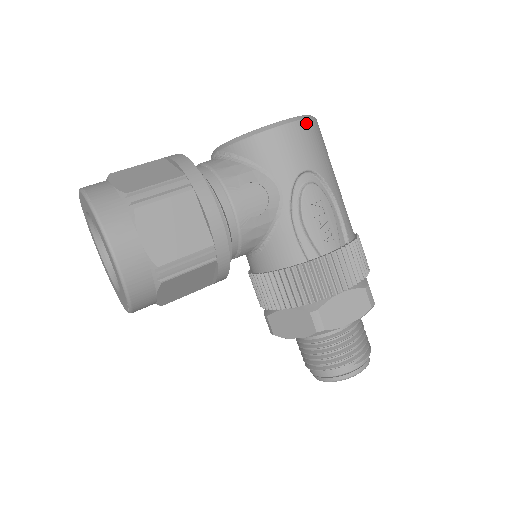
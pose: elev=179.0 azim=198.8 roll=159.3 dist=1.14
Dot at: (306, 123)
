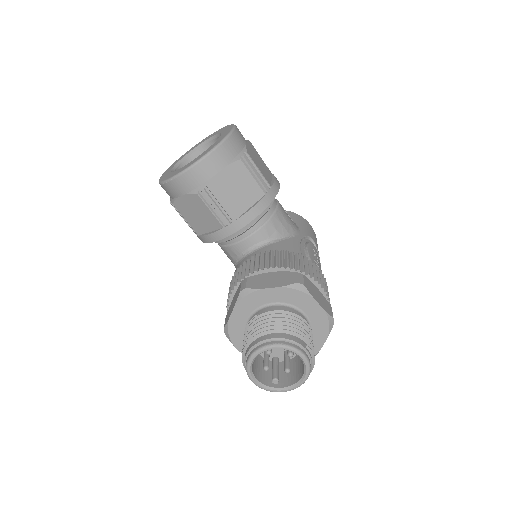
Dot at: occluded
